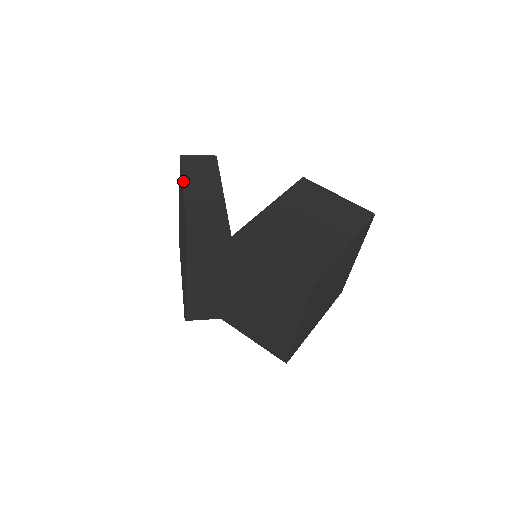
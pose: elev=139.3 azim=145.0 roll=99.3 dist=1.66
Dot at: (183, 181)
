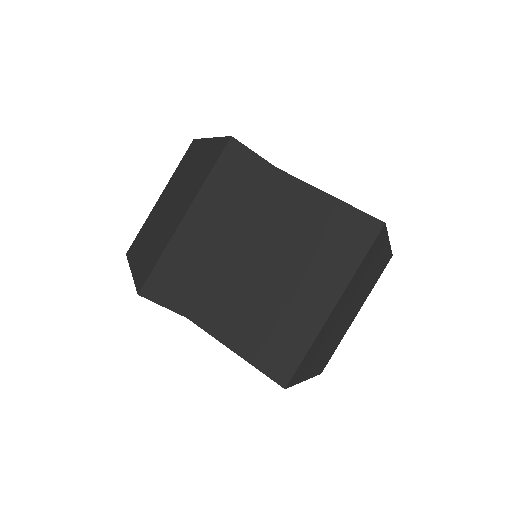
Dot at: occluded
